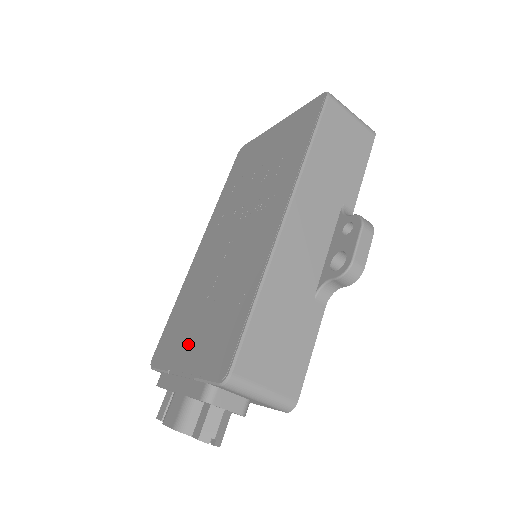
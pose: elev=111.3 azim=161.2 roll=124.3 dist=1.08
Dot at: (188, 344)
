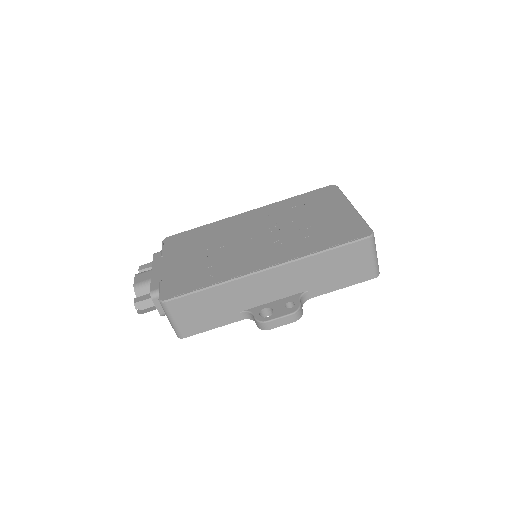
Dot at: (179, 258)
